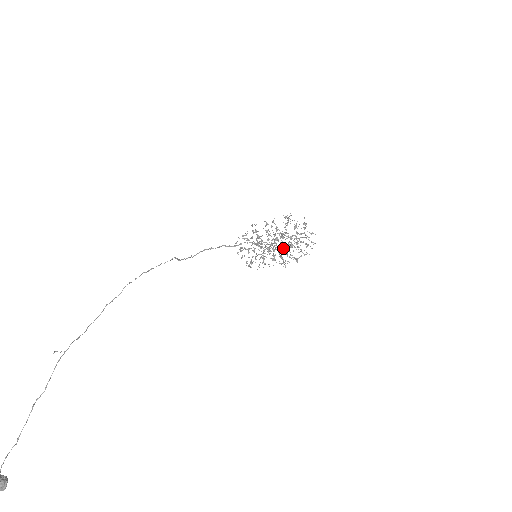
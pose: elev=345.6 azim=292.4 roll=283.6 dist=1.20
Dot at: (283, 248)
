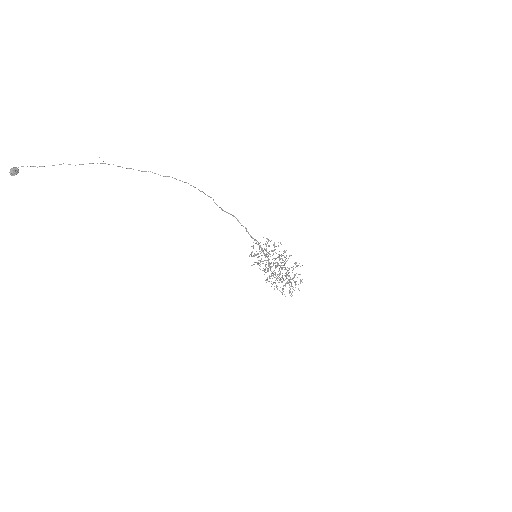
Dot at: occluded
